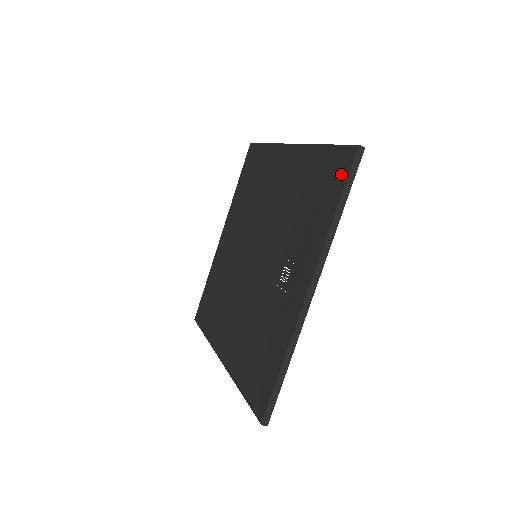
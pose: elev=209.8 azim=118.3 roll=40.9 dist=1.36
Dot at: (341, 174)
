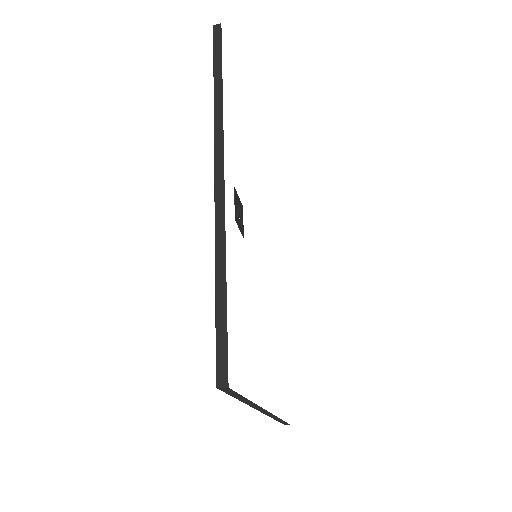
Dot at: occluded
